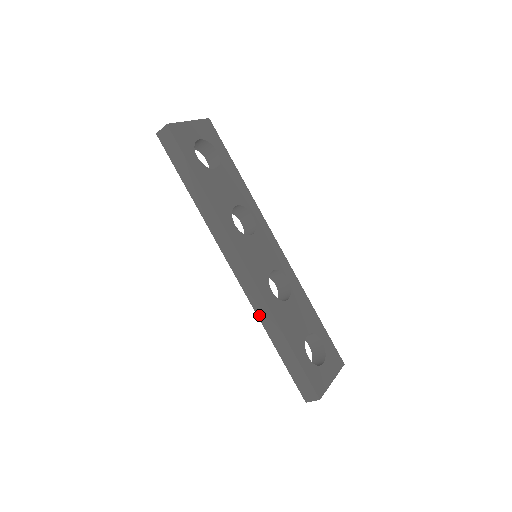
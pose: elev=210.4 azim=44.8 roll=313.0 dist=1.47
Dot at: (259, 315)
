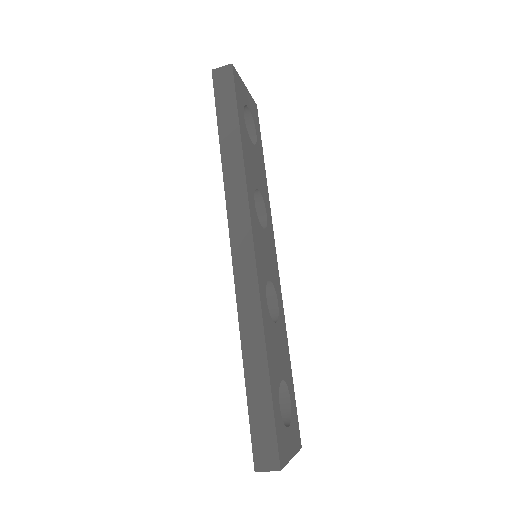
Dot at: (242, 319)
